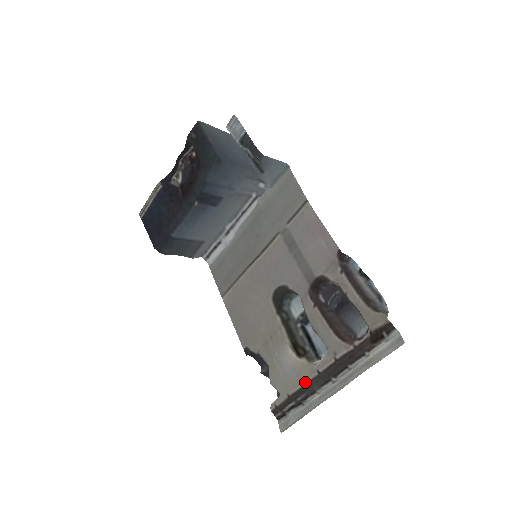
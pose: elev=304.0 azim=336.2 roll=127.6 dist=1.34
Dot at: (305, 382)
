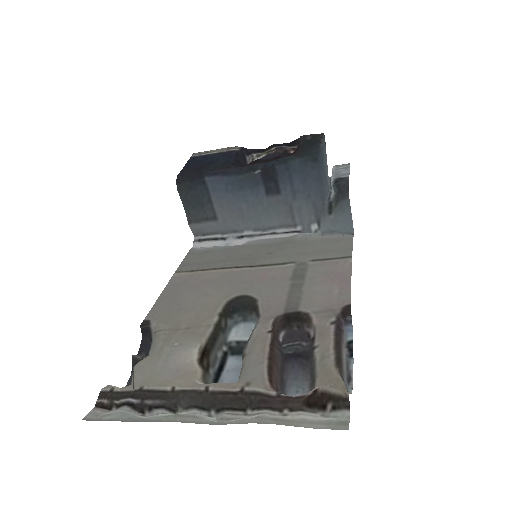
Dot at: (179, 387)
